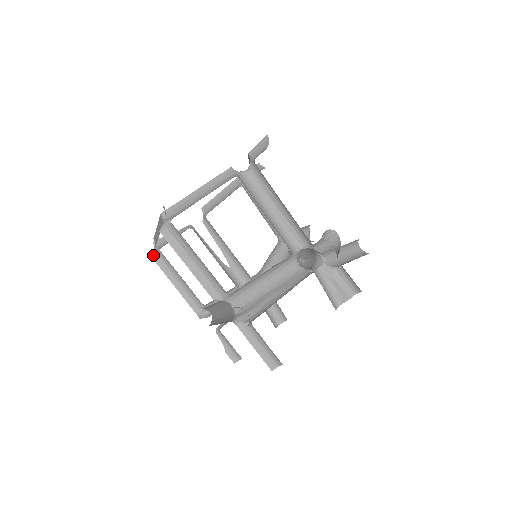
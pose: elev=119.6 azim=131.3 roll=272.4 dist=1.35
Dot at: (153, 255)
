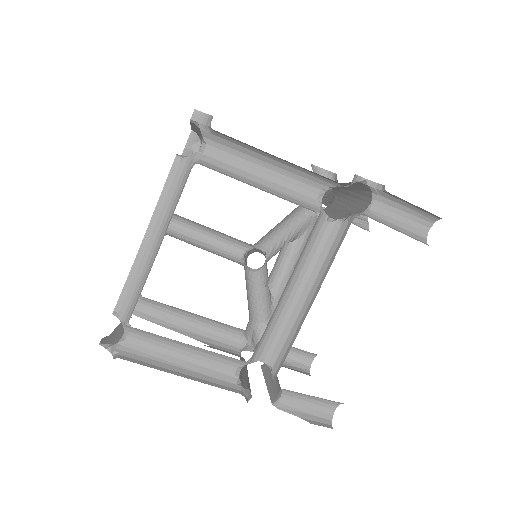
Dot at: (115, 355)
